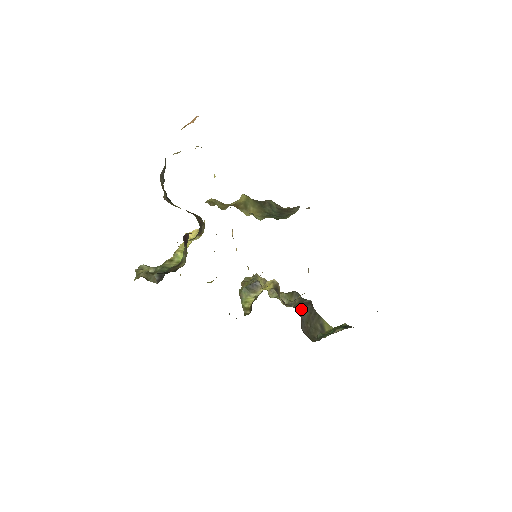
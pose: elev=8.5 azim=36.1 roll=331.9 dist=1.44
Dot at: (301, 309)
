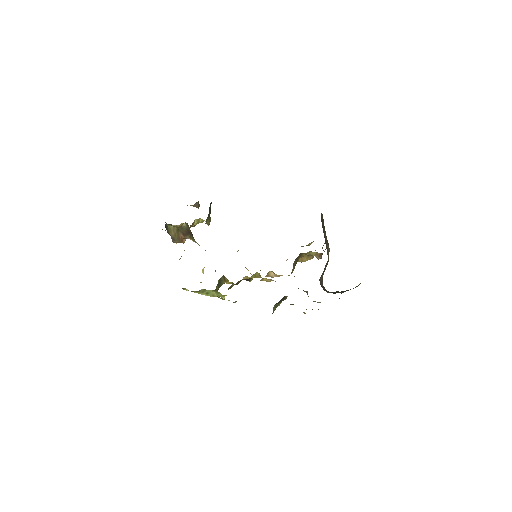
Dot at: occluded
